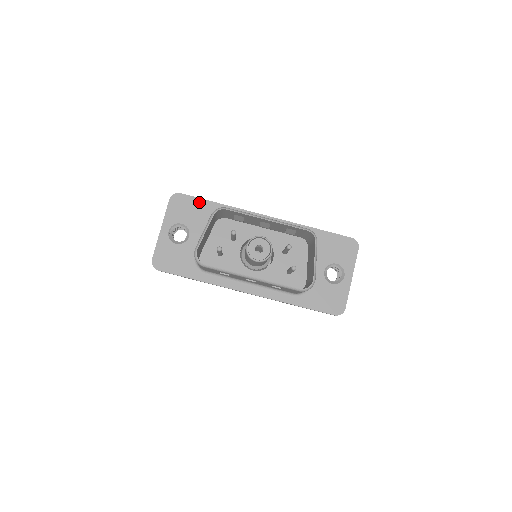
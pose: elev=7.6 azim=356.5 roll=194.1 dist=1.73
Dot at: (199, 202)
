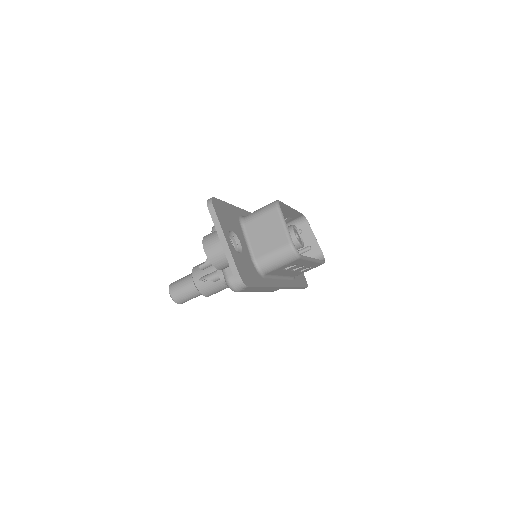
Dot at: (226, 206)
